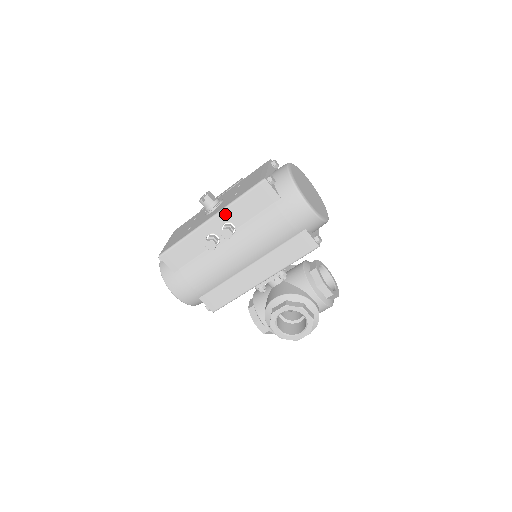
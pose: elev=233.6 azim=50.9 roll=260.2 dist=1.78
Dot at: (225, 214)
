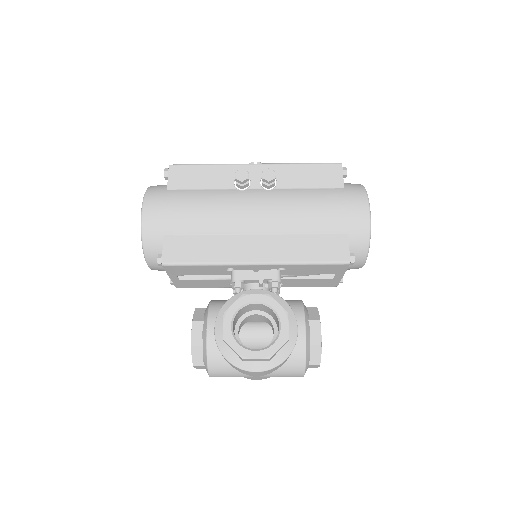
Dot at: (277, 168)
